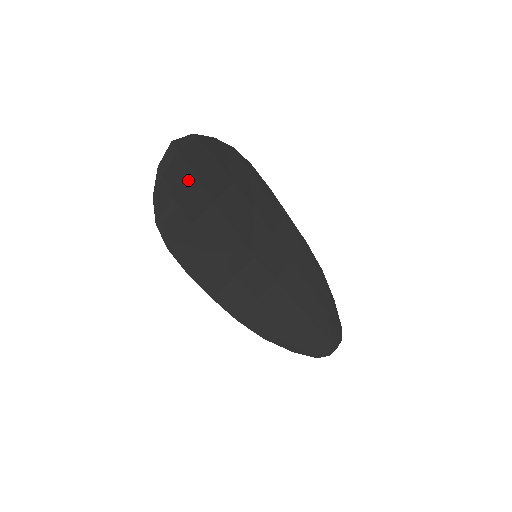
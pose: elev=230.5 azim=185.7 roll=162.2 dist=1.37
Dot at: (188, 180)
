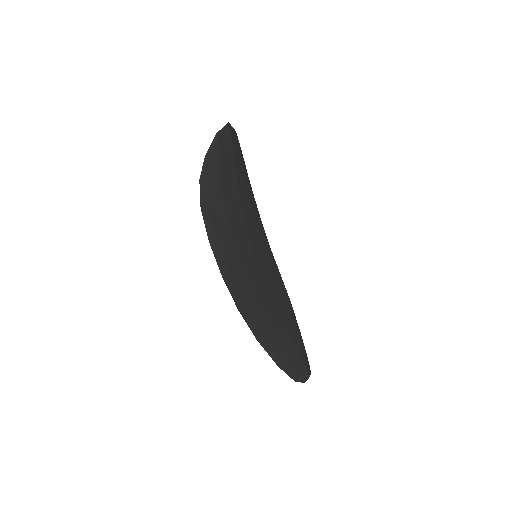
Dot at: (229, 159)
